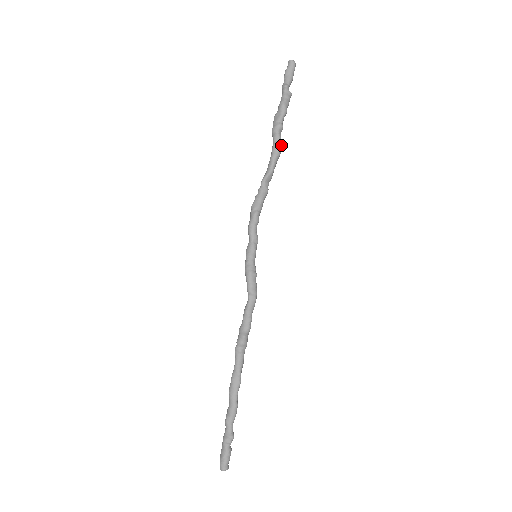
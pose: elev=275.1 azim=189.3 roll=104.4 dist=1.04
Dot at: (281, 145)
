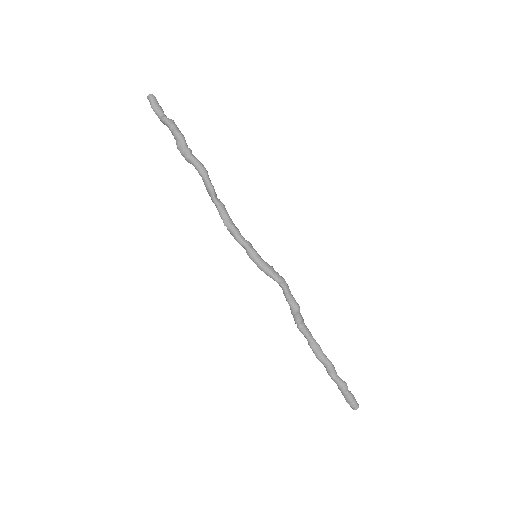
Dot at: (202, 164)
